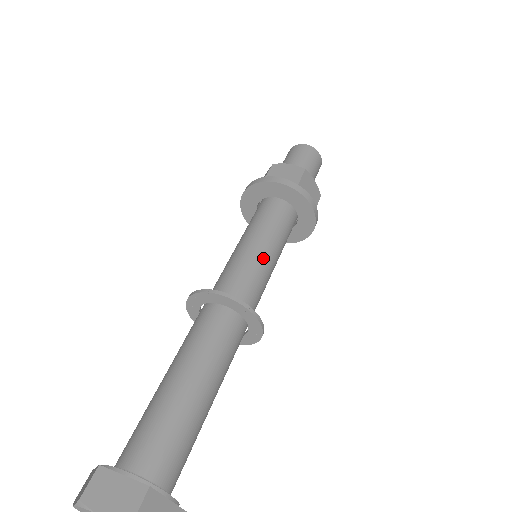
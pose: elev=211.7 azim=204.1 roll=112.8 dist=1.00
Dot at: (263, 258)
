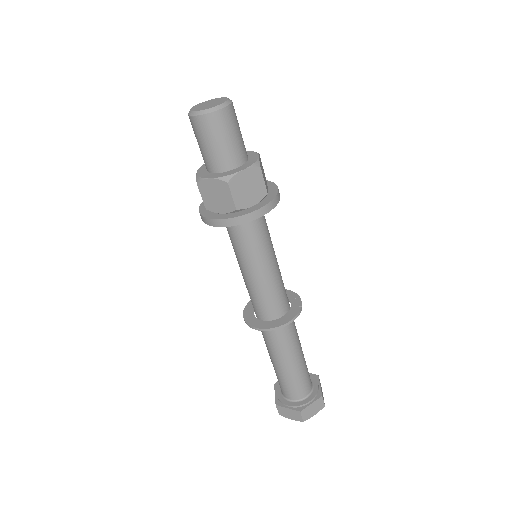
Dot at: (277, 266)
